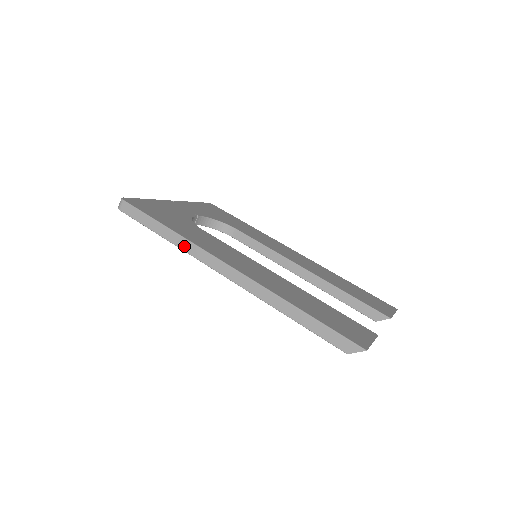
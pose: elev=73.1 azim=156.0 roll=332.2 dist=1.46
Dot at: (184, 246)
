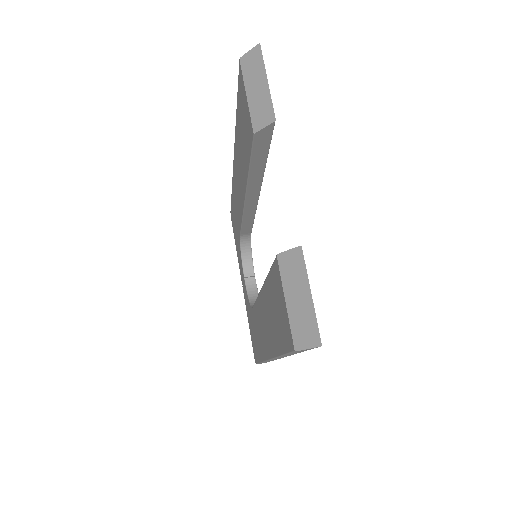
Dot at: occluded
